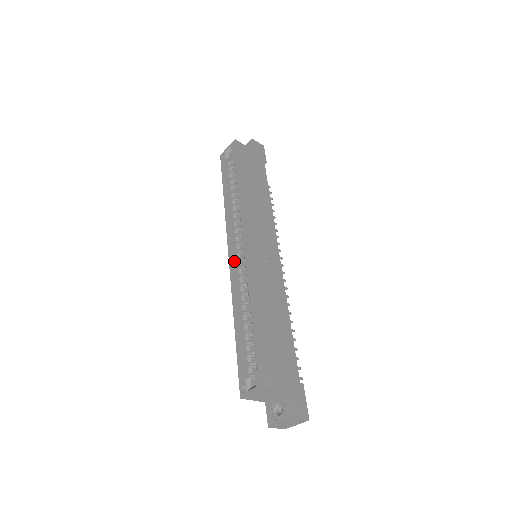
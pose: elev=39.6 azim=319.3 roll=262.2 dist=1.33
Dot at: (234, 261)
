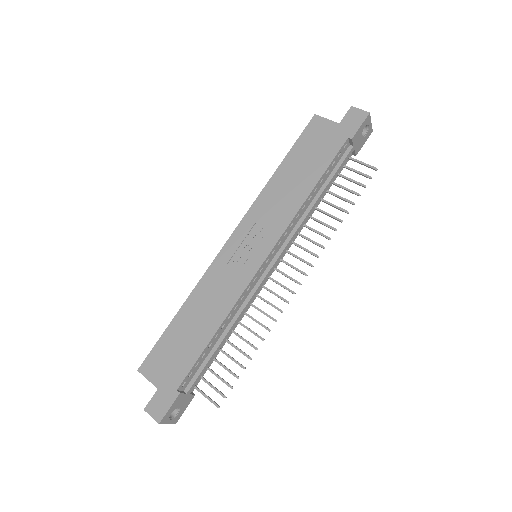
Dot at: occluded
